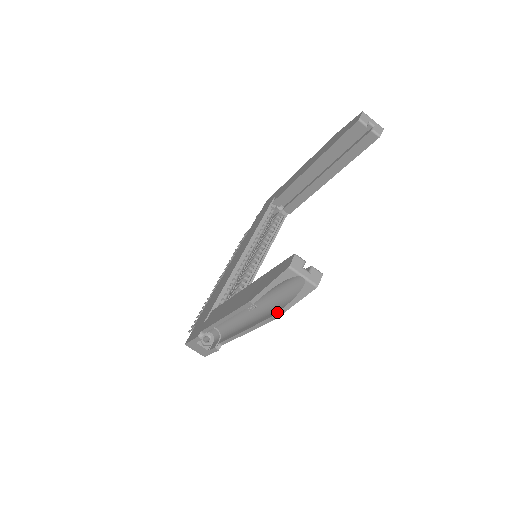
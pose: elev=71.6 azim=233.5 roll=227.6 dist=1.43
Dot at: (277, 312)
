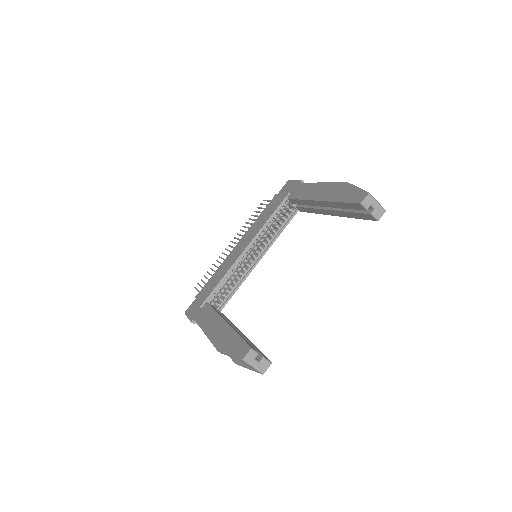
Dot at: (237, 364)
